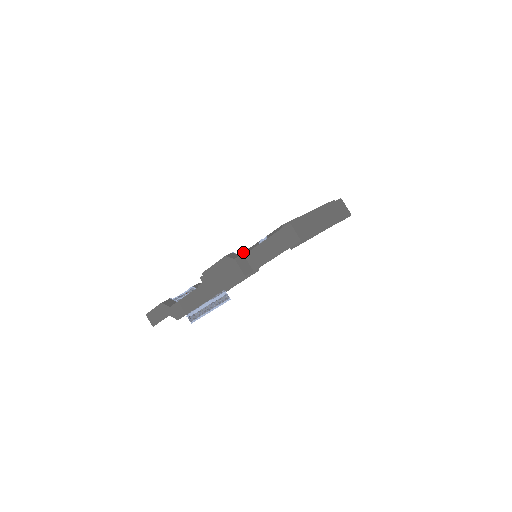
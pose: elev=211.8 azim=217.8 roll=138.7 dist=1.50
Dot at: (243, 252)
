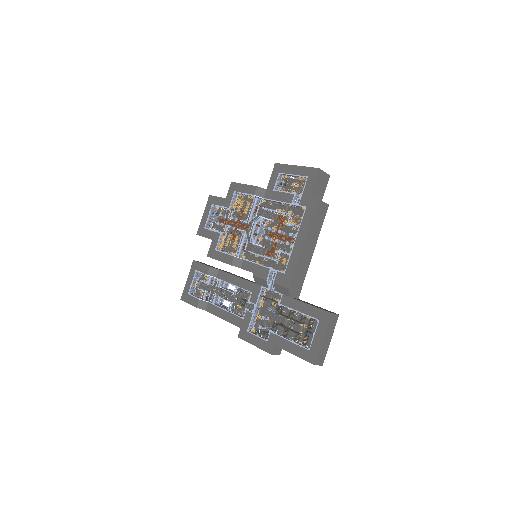
Dot at: (240, 244)
